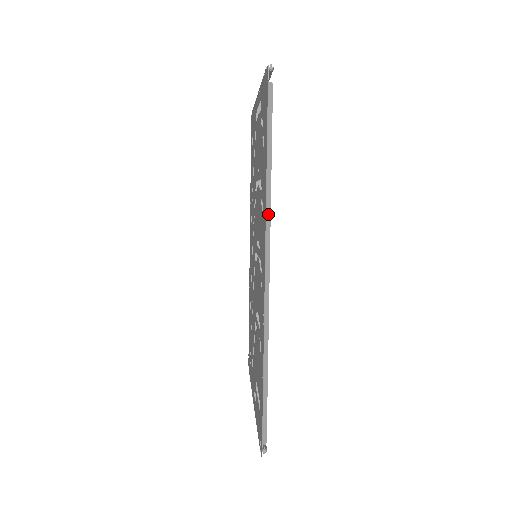
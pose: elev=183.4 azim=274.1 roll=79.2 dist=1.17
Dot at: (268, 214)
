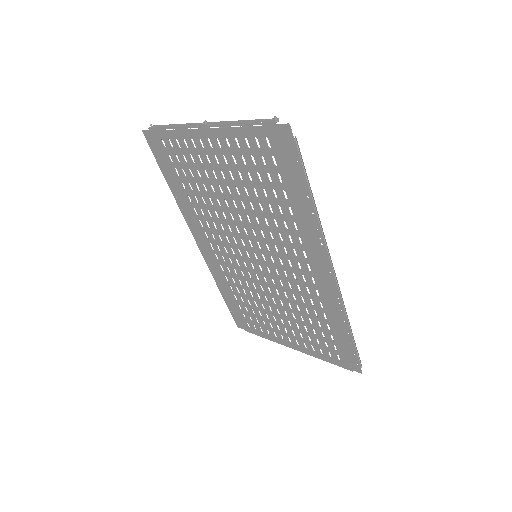
Dot at: (323, 234)
